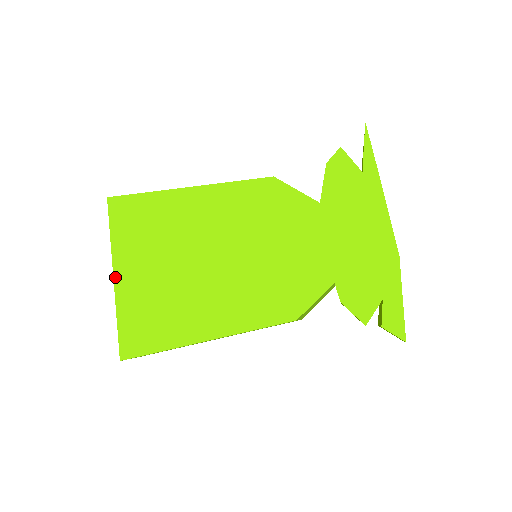
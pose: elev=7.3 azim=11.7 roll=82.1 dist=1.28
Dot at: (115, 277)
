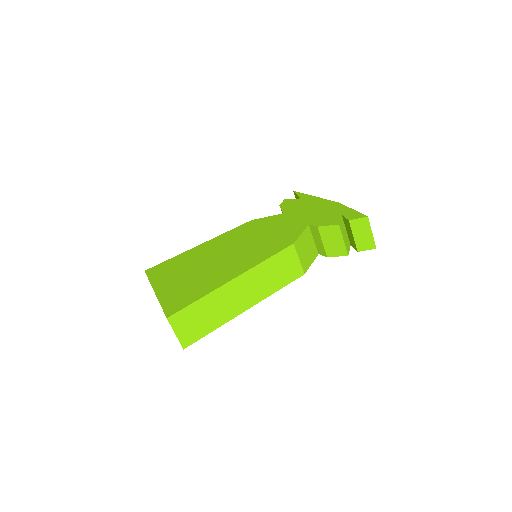
Dot at: (155, 291)
